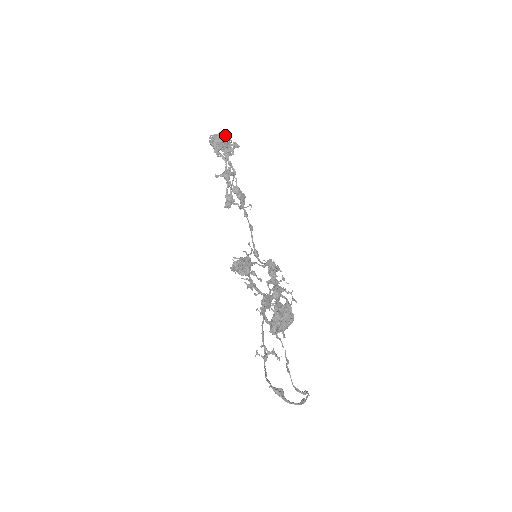
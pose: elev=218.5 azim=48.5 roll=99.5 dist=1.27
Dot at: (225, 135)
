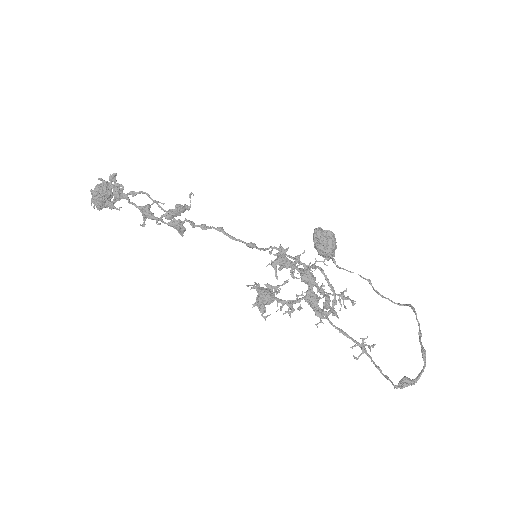
Dot at: (96, 187)
